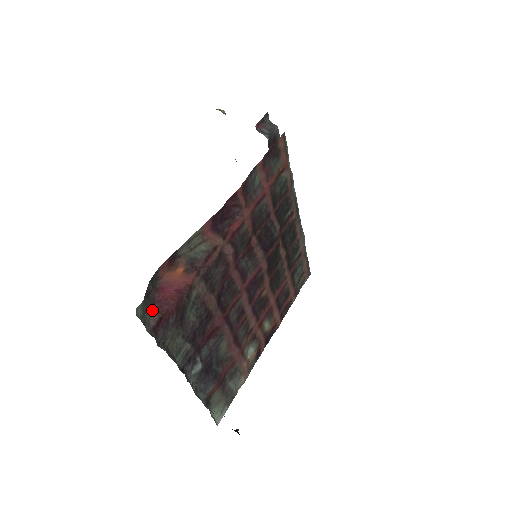
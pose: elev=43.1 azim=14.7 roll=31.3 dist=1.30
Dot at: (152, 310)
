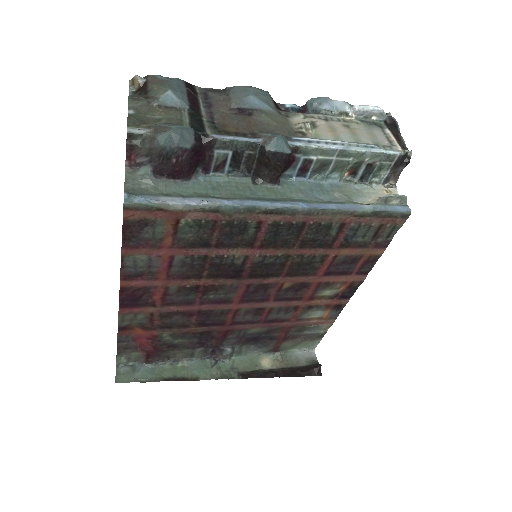
Dot at: (137, 352)
